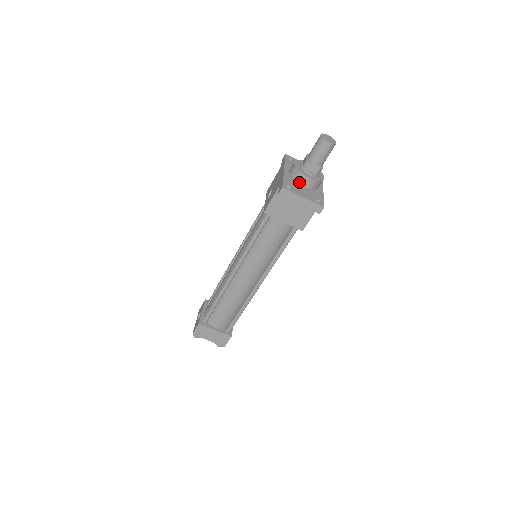
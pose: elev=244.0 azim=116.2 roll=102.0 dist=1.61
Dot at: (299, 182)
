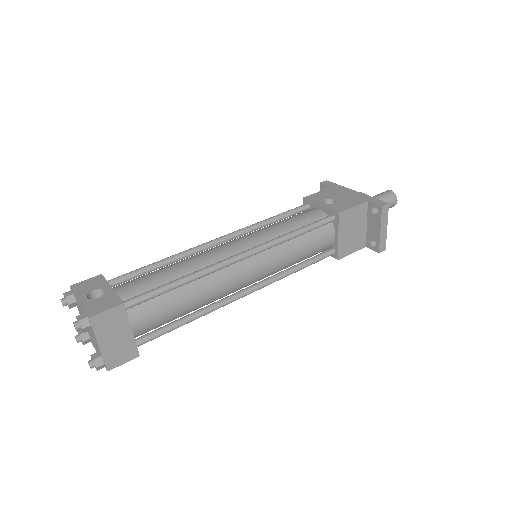
Dot at: occluded
